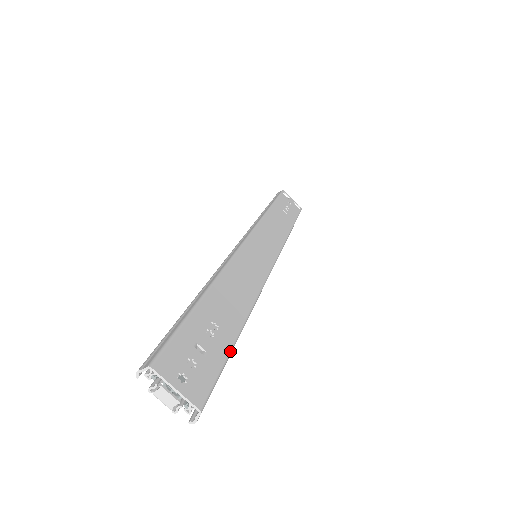
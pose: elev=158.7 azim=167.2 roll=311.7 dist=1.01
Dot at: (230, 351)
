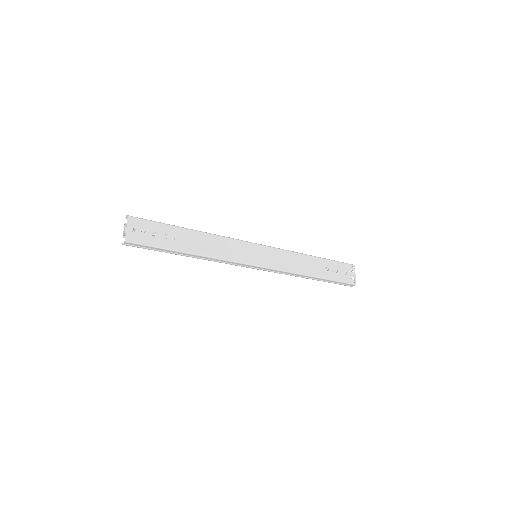
Dot at: (166, 248)
